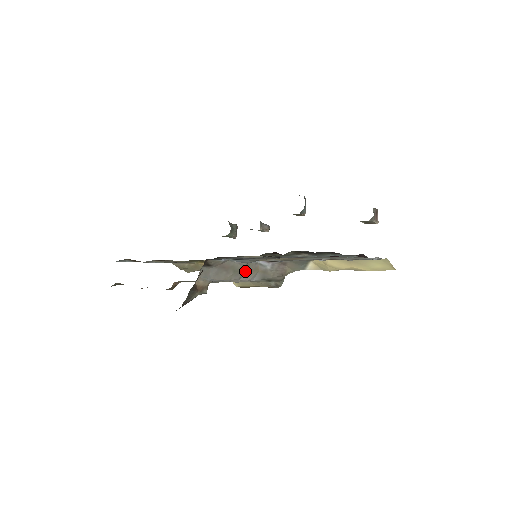
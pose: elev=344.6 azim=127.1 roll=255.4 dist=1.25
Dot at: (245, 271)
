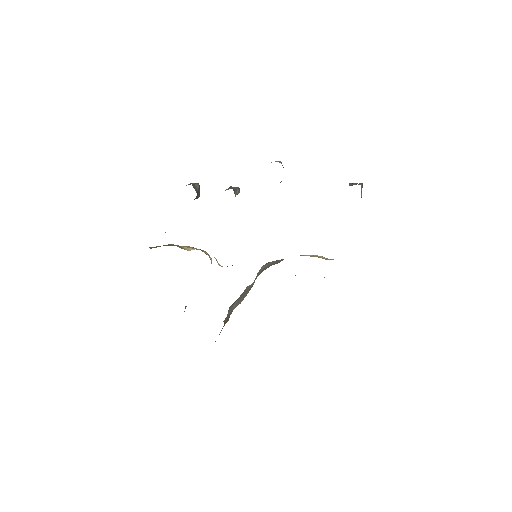
Dot at: occluded
